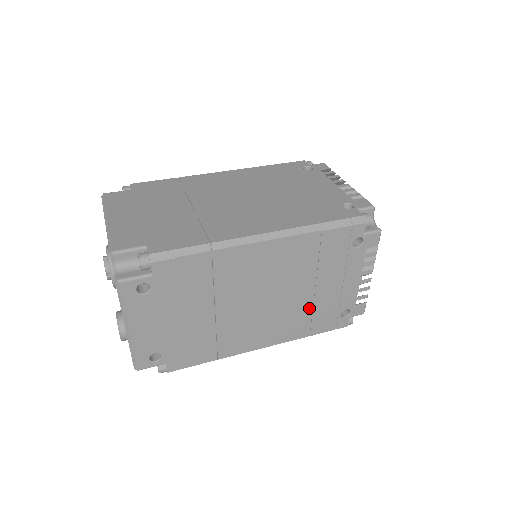
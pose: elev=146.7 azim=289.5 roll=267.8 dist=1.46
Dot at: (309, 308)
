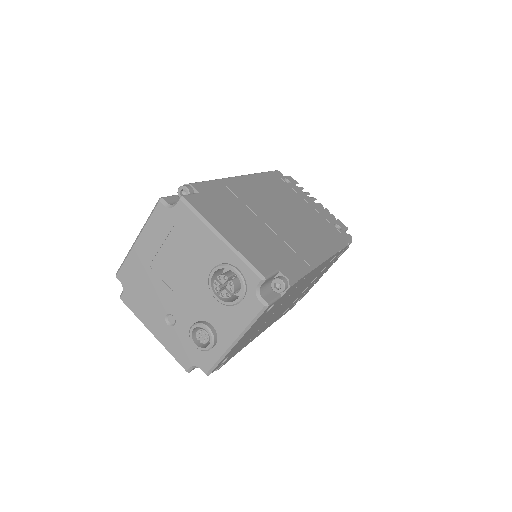
Dot at: (294, 300)
